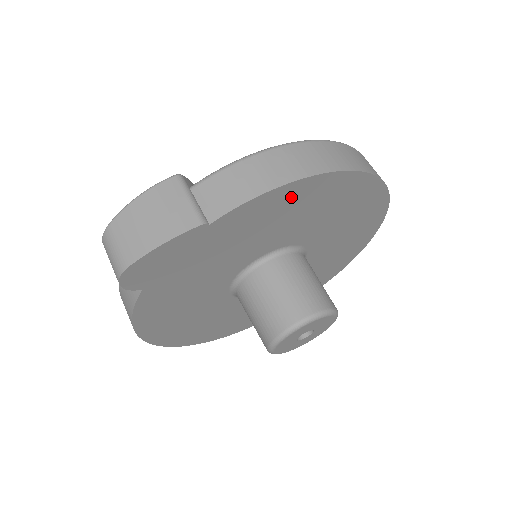
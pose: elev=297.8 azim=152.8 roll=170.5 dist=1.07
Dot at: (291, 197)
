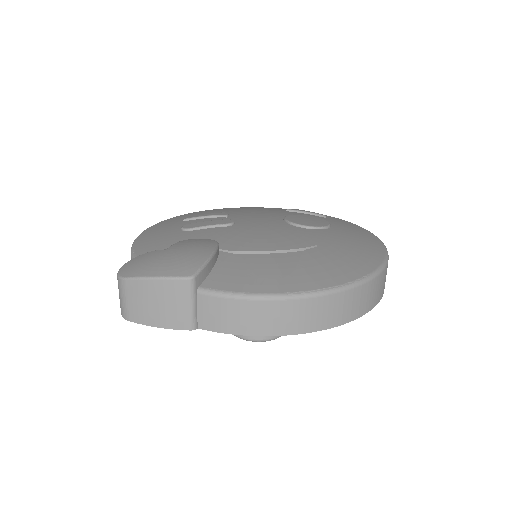
Dot at: occluded
